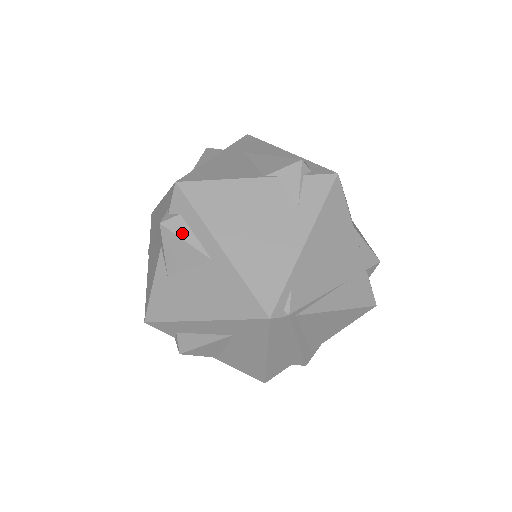
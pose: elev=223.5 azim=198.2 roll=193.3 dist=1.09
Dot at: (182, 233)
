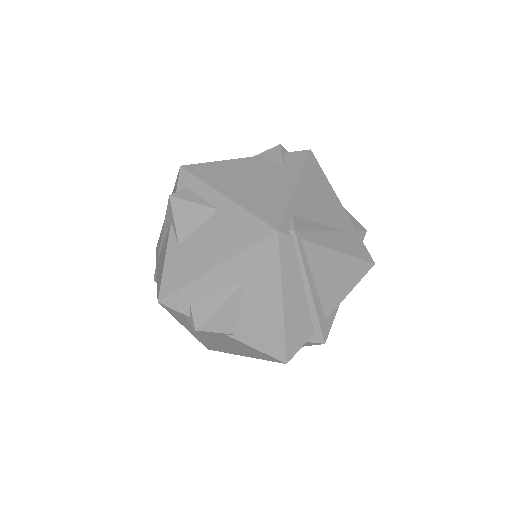
Dot at: (189, 198)
